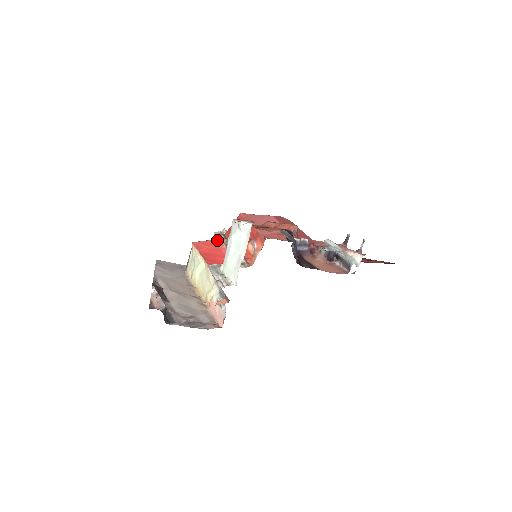
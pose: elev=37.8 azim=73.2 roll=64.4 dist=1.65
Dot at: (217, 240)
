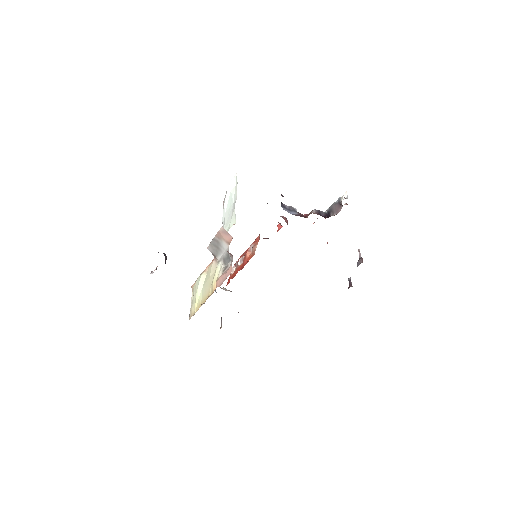
Dot at: occluded
